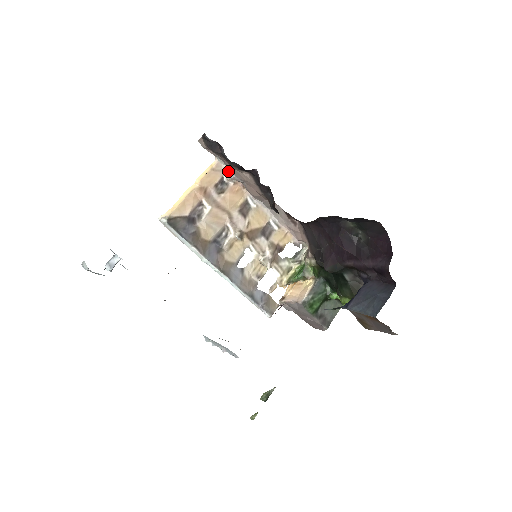
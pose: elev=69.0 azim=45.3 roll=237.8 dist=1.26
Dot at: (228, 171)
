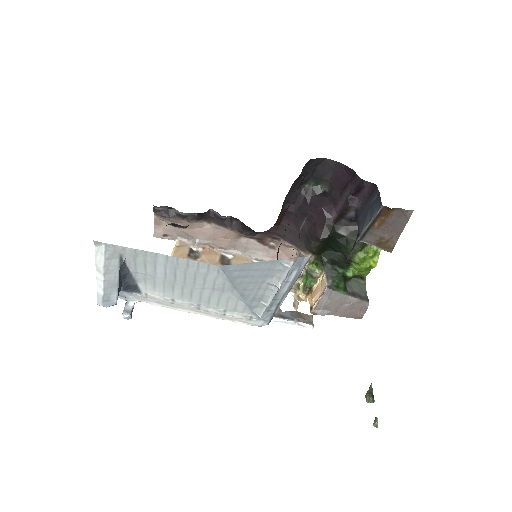
Dot at: (192, 242)
